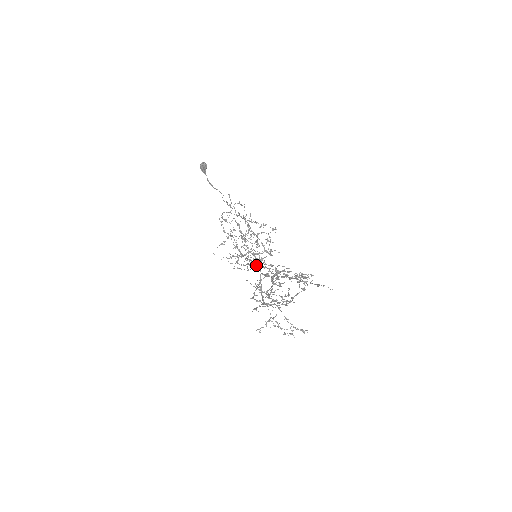
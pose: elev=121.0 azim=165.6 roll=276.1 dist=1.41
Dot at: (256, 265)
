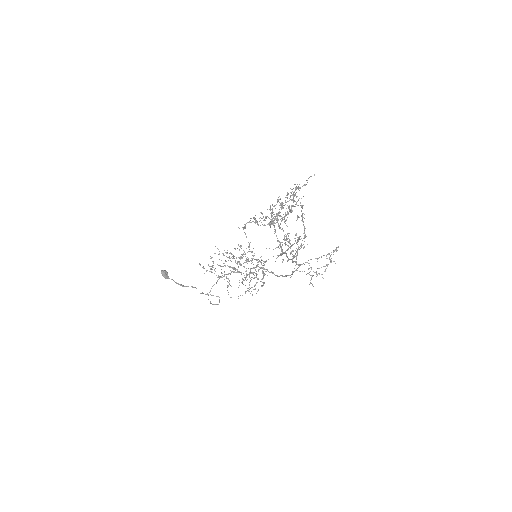
Dot at: occluded
